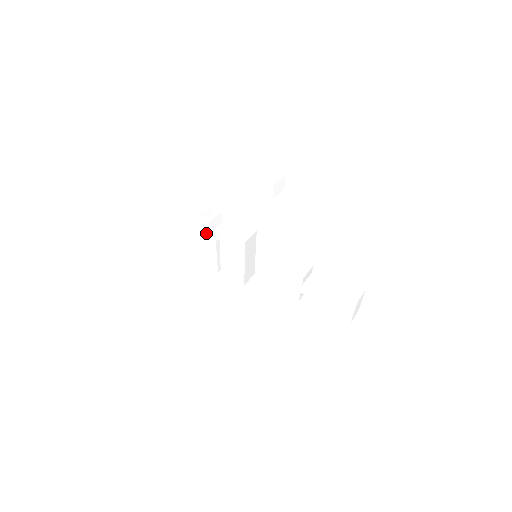
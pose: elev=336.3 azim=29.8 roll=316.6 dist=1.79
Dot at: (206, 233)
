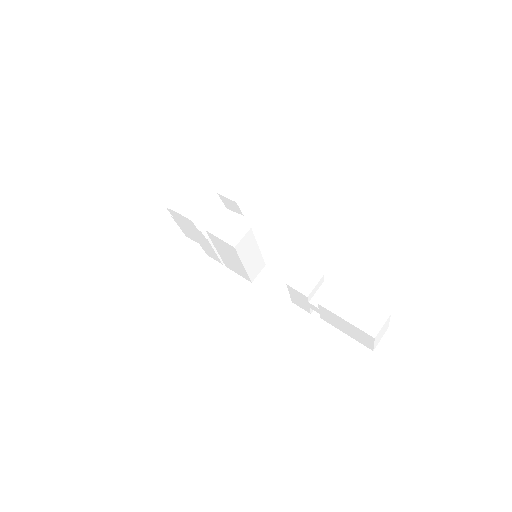
Dot at: (194, 229)
